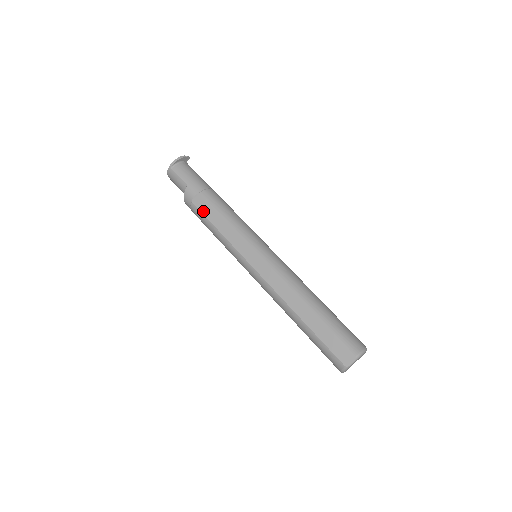
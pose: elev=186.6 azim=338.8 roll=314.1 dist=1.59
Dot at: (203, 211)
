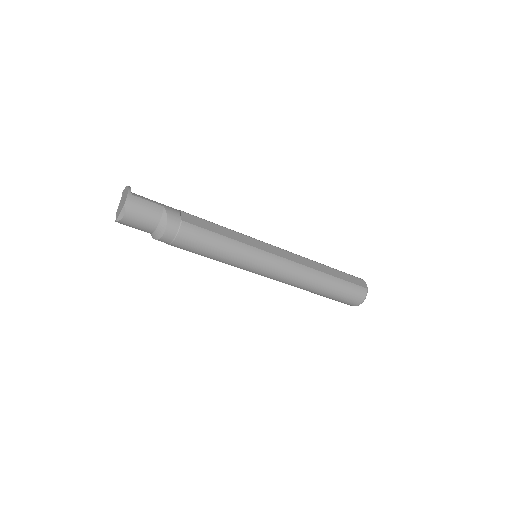
Dot at: (199, 225)
